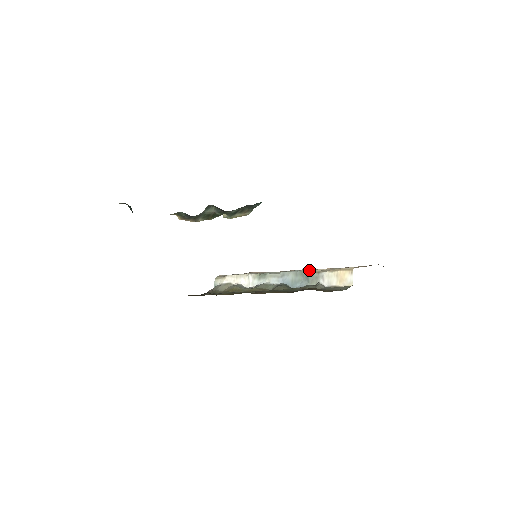
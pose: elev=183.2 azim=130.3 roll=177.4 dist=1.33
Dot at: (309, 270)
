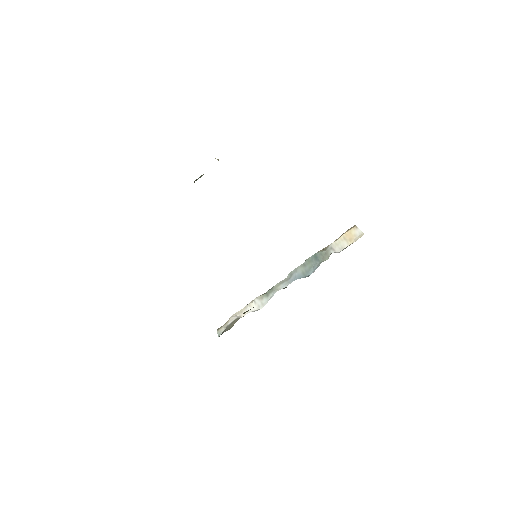
Dot at: (315, 253)
